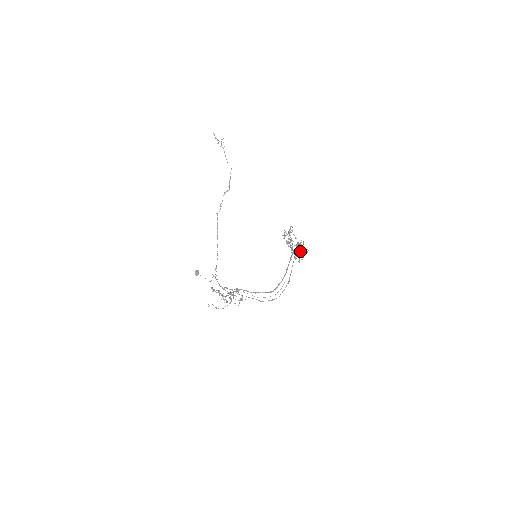
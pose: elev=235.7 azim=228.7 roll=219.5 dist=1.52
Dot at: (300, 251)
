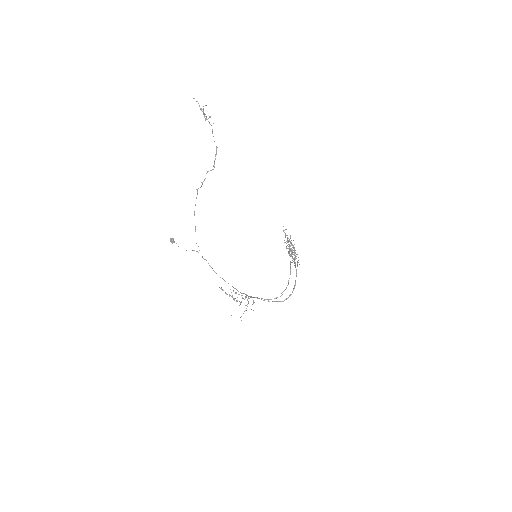
Dot at: (296, 256)
